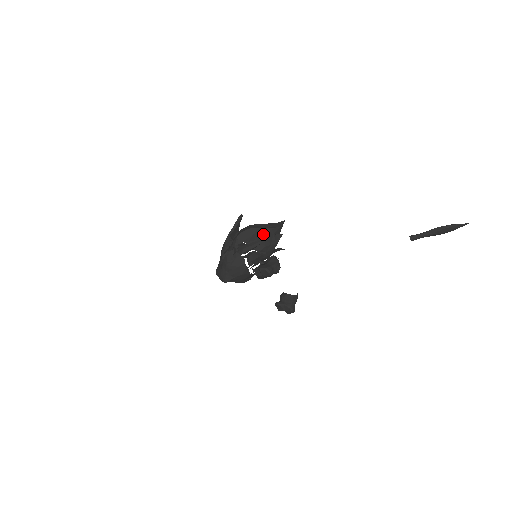
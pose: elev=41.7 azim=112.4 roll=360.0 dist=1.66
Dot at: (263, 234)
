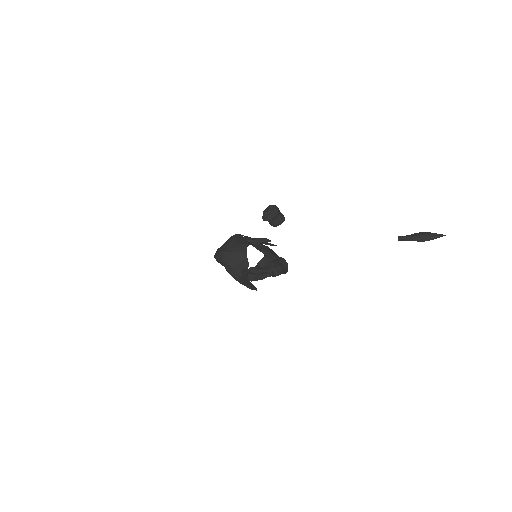
Dot at: (268, 247)
